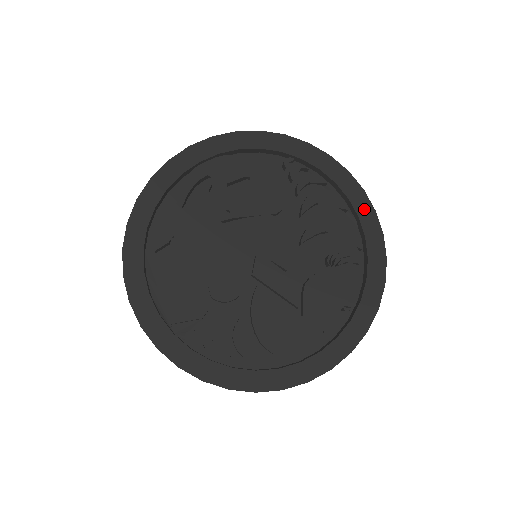
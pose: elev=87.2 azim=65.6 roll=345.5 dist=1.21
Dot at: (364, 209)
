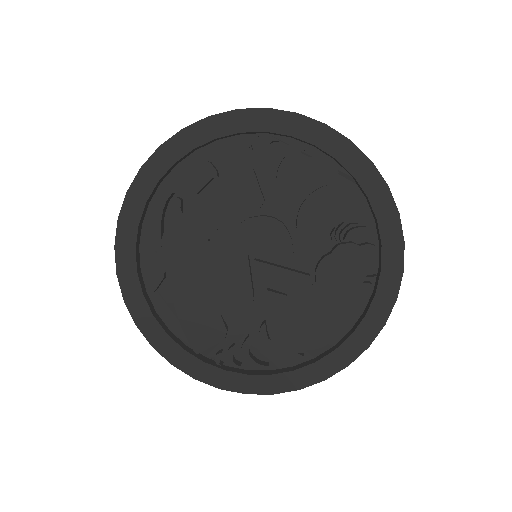
Dot at: (357, 164)
